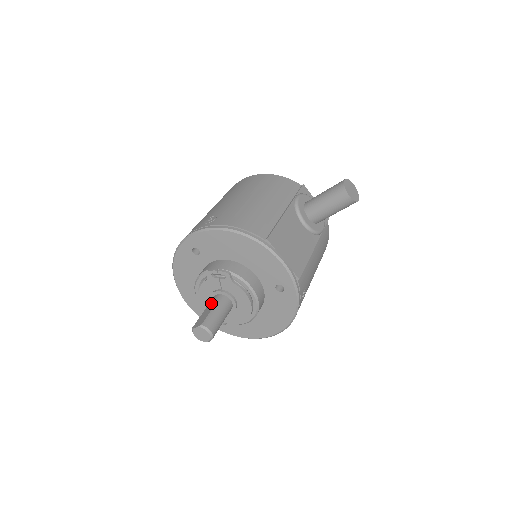
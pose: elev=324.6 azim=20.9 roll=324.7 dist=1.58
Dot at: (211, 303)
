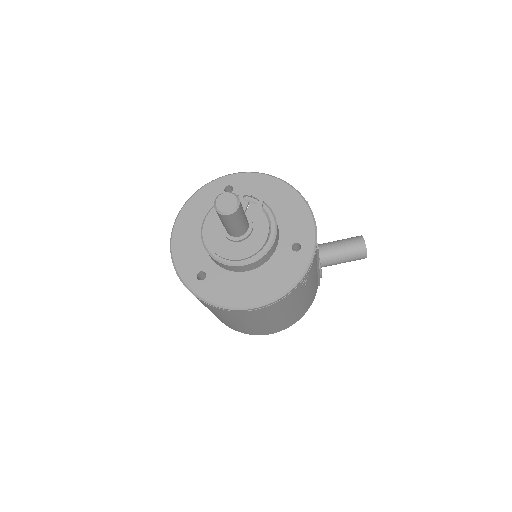
Dot at: occluded
